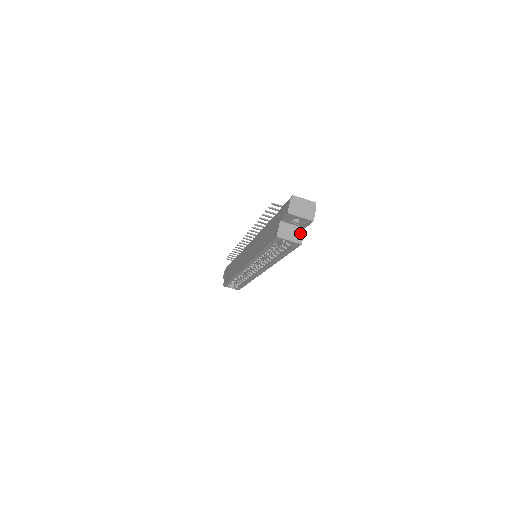
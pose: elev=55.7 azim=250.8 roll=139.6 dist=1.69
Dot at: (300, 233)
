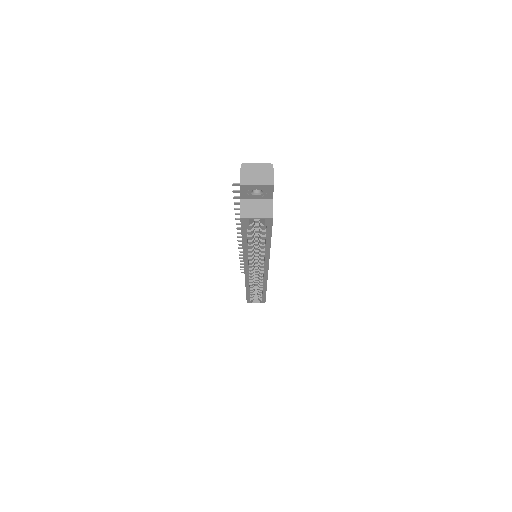
Dot at: (268, 206)
